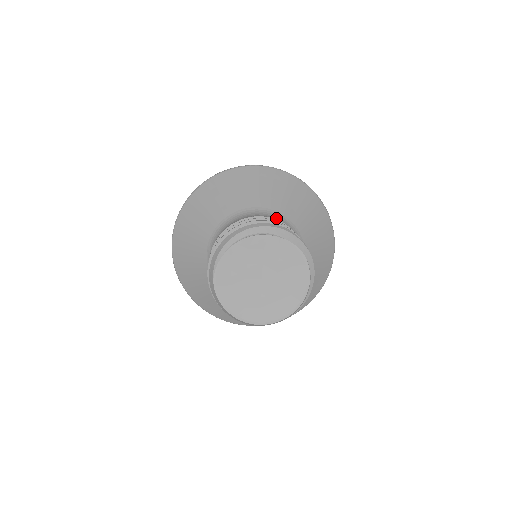
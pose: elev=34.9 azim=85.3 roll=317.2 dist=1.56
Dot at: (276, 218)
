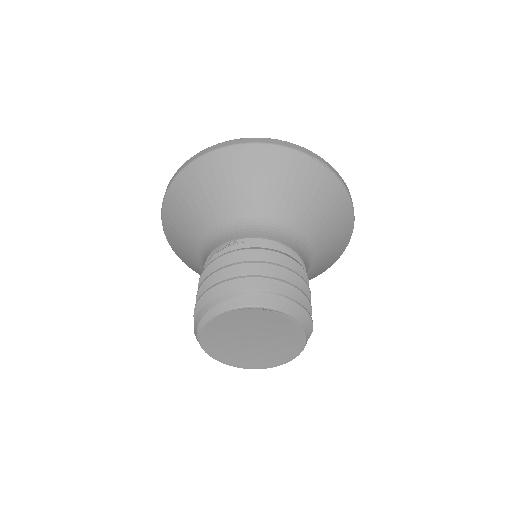
Dot at: (262, 227)
